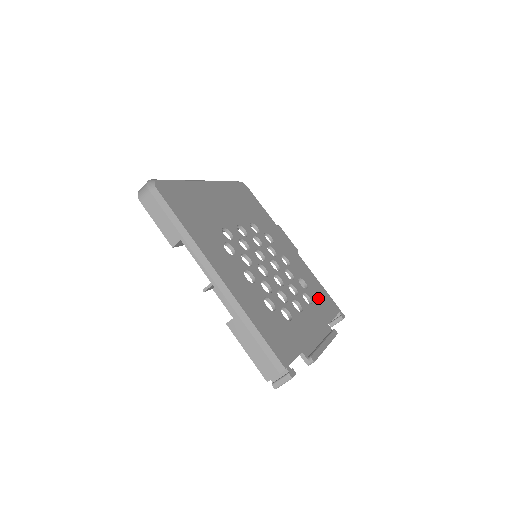
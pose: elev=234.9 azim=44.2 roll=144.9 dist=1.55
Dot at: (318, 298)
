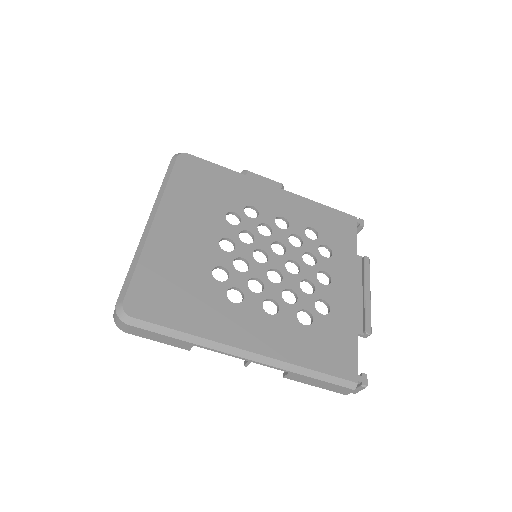
Dot at: (332, 233)
